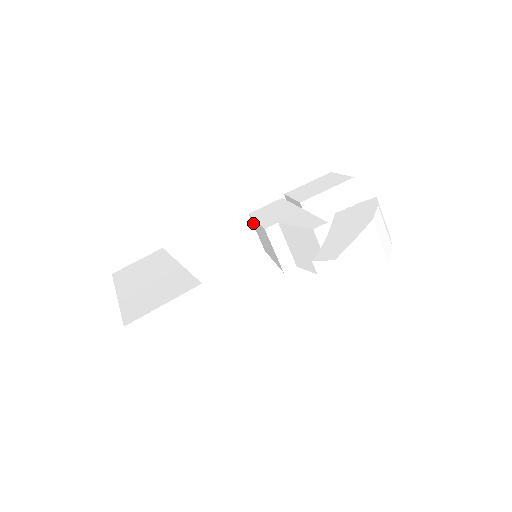
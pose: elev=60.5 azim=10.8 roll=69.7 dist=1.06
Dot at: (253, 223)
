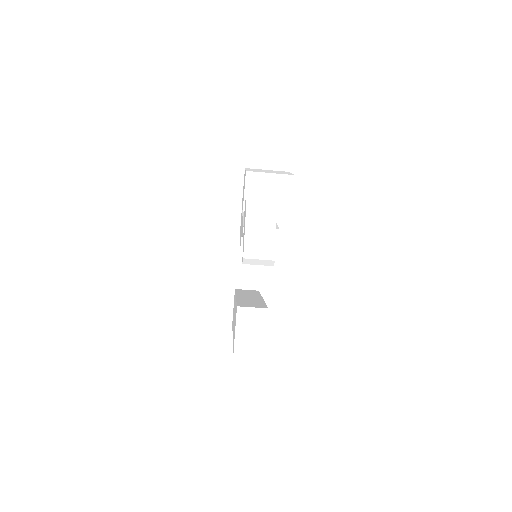
Dot at: occluded
